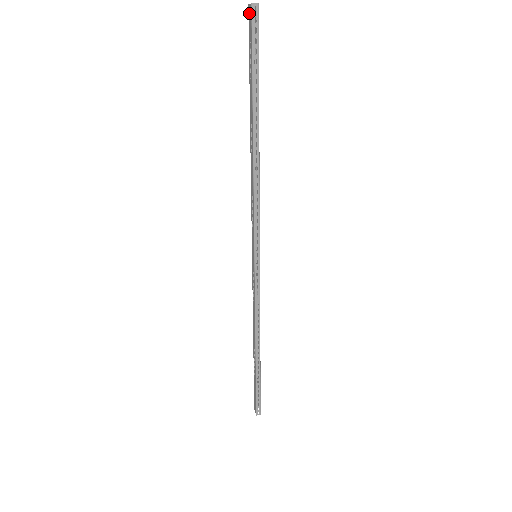
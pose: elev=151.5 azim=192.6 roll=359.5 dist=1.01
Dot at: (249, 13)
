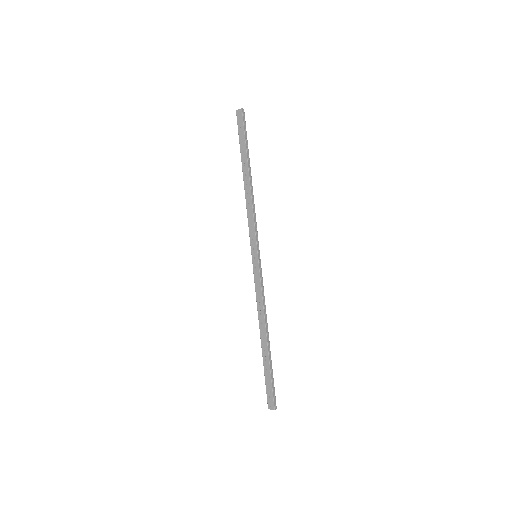
Dot at: (238, 114)
